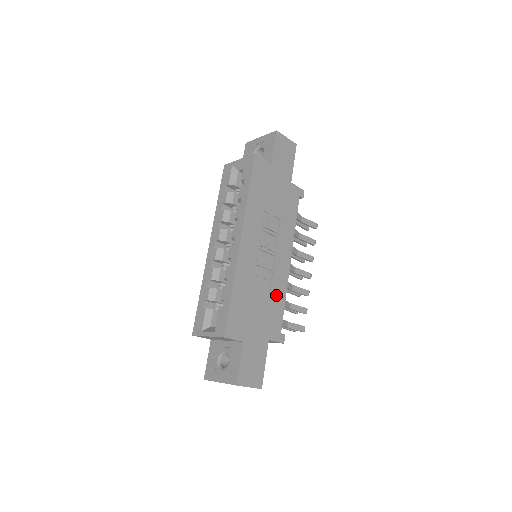
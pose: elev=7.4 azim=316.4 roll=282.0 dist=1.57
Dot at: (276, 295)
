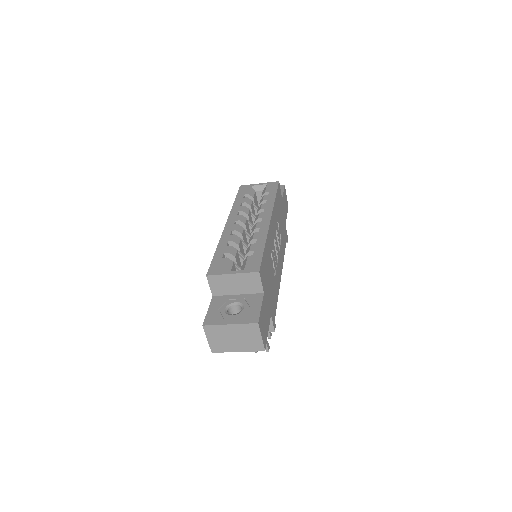
Dot at: (276, 286)
